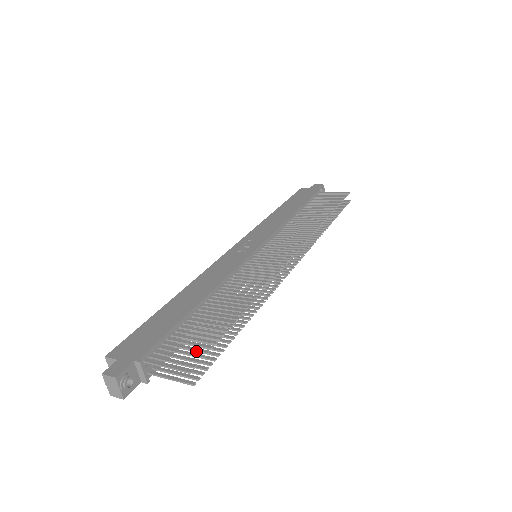
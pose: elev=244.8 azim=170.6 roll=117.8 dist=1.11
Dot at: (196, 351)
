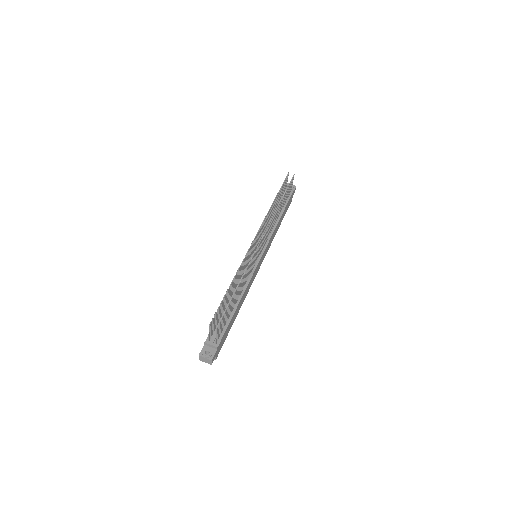
Dot at: (215, 317)
